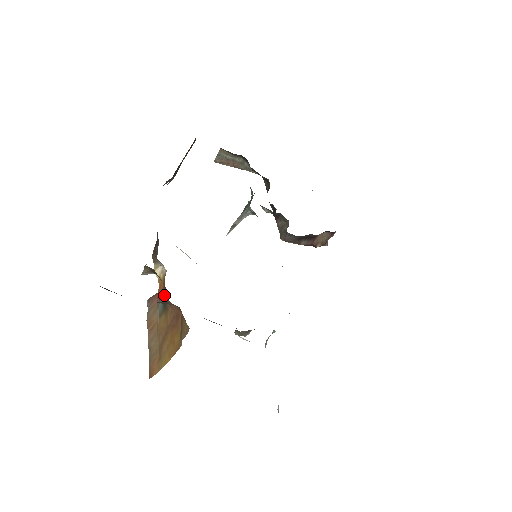
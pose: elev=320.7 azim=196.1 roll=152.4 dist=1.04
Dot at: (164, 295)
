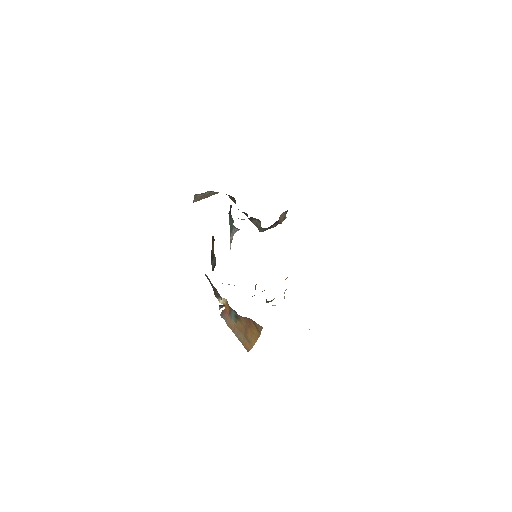
Dot at: (233, 312)
